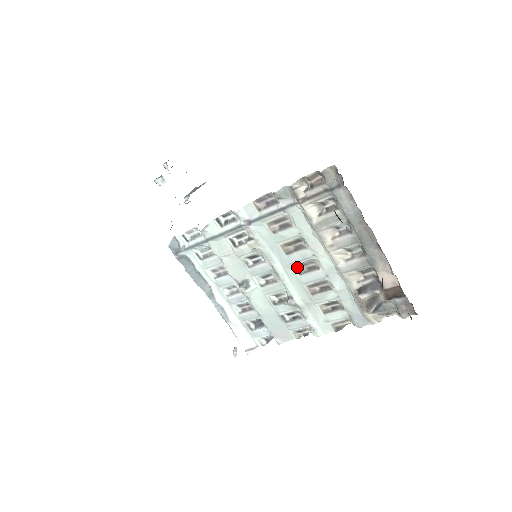
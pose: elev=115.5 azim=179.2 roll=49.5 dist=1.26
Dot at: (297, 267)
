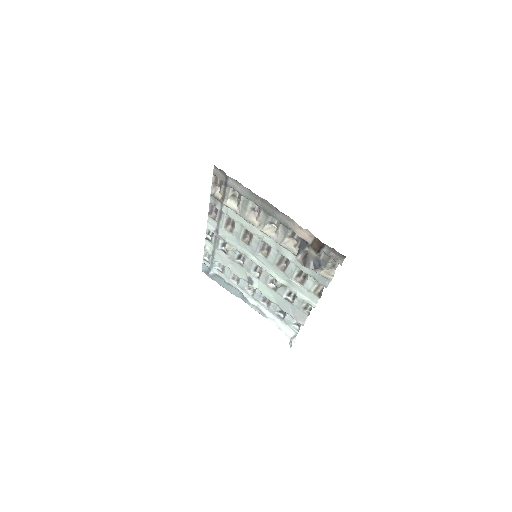
Dot at: (261, 253)
